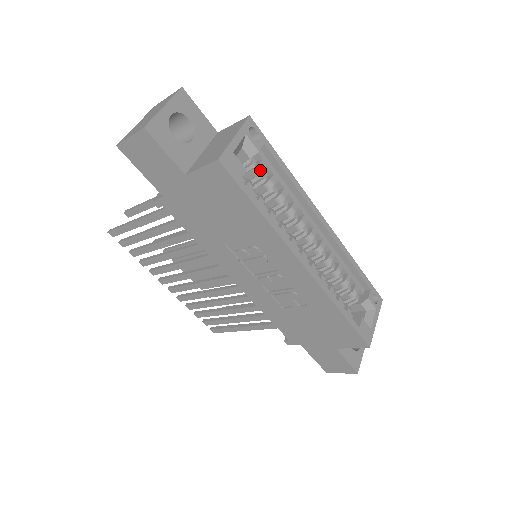
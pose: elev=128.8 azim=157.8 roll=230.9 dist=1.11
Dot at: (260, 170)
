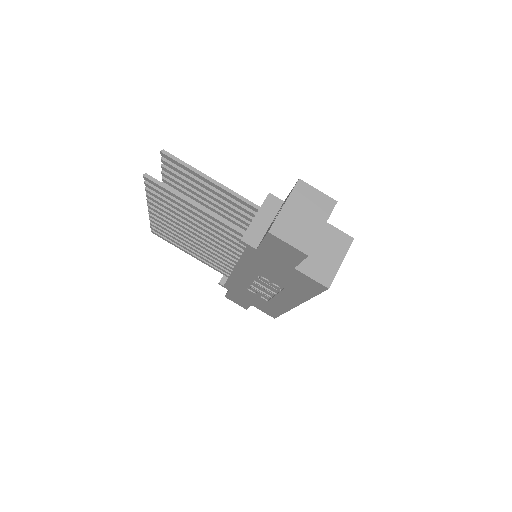
Dot at: occluded
